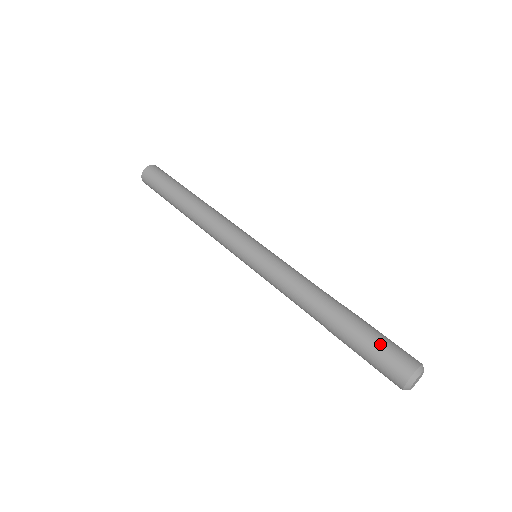
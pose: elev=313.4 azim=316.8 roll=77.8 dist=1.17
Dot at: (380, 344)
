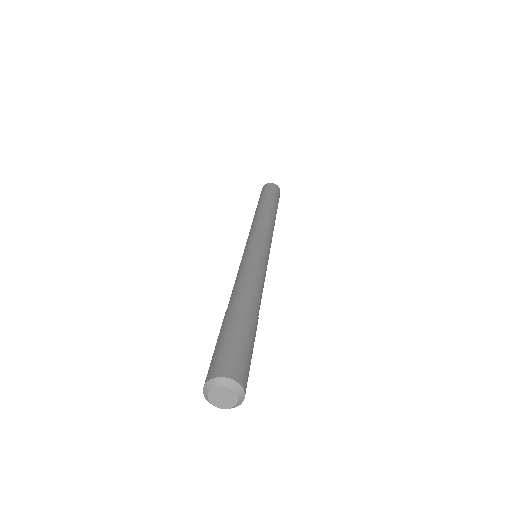
Dot at: (225, 342)
